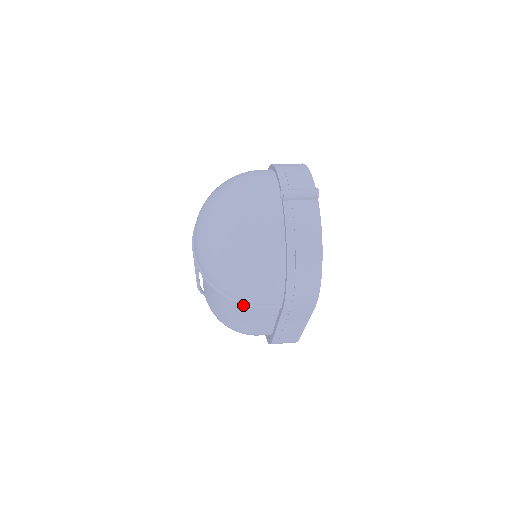
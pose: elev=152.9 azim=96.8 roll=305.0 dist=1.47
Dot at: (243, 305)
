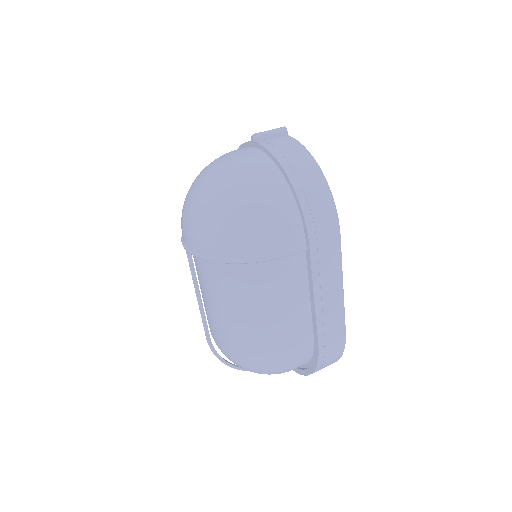
Dot at: (266, 278)
